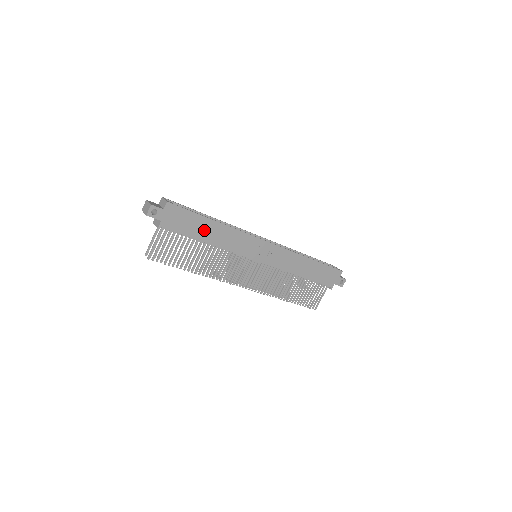
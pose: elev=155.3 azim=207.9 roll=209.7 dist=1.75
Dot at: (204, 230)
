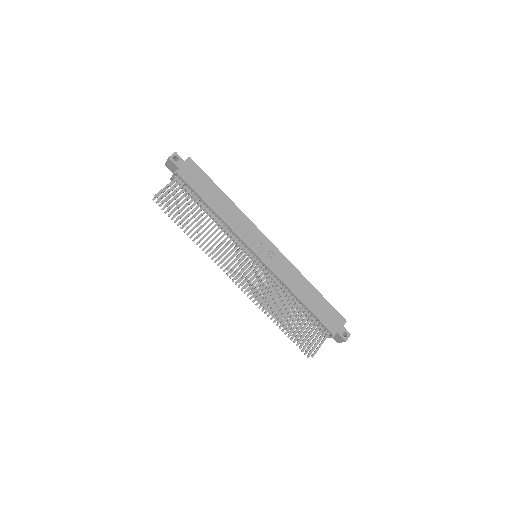
Dot at: (213, 197)
